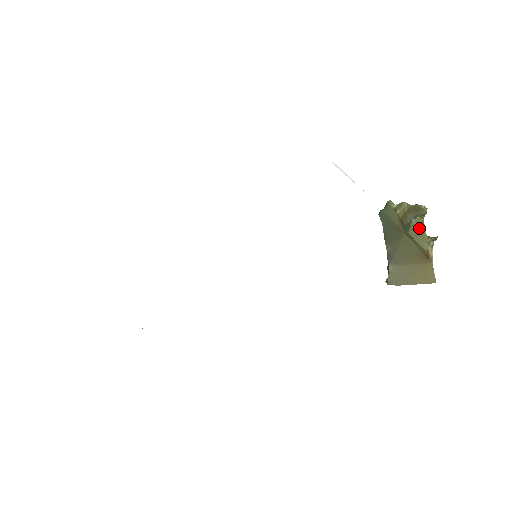
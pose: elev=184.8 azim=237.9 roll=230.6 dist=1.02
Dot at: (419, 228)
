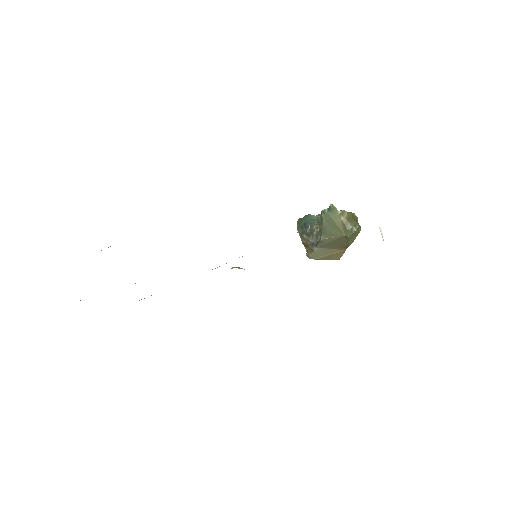
Dot at: (356, 234)
